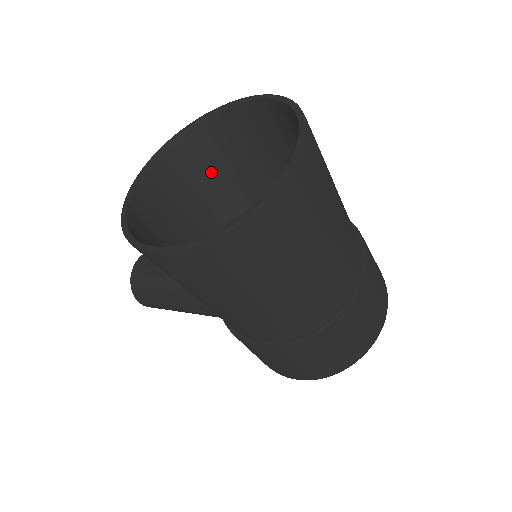
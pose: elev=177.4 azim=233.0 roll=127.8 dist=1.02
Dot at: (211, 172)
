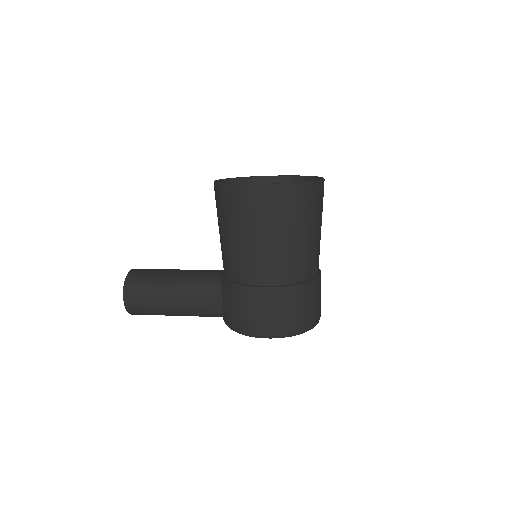
Dot at: occluded
